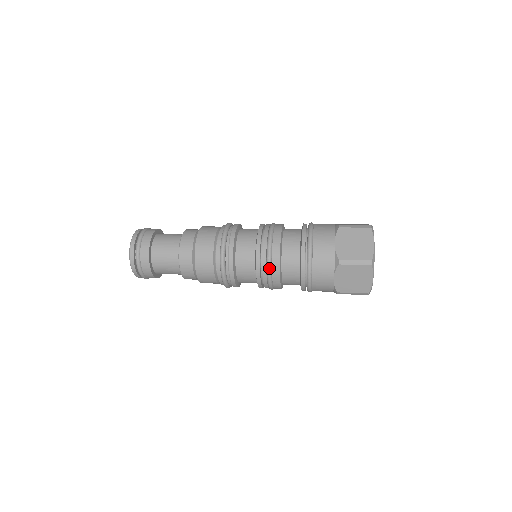
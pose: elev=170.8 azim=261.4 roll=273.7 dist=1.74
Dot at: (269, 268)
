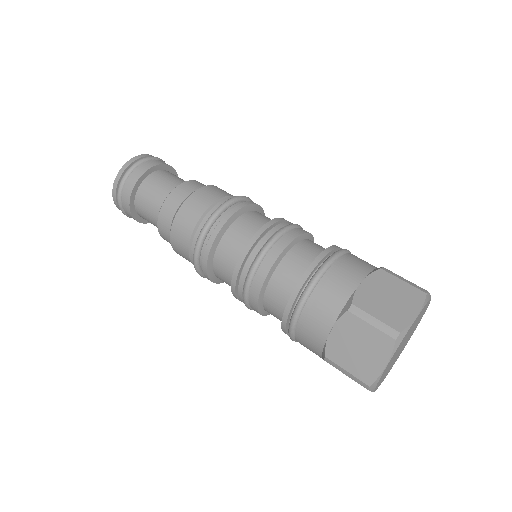
Dot at: (255, 265)
